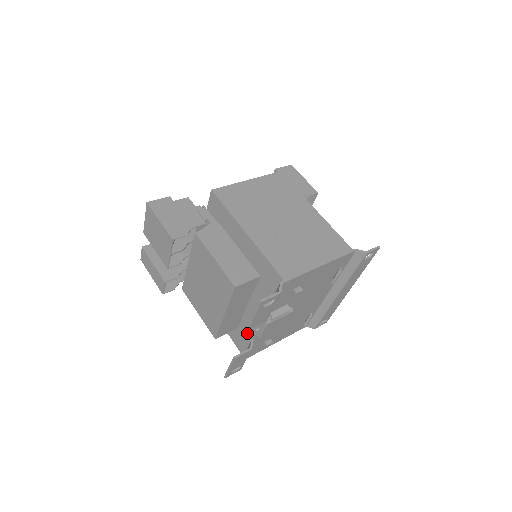
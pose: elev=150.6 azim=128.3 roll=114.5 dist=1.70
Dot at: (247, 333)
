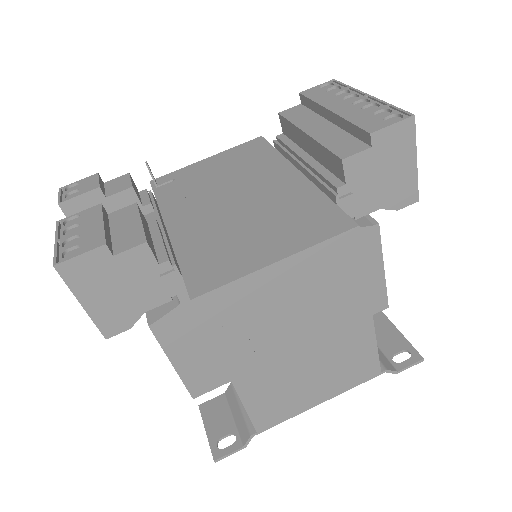
Dot at: occluded
